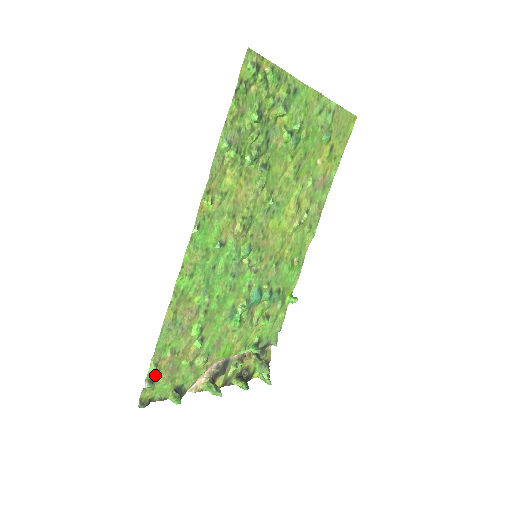
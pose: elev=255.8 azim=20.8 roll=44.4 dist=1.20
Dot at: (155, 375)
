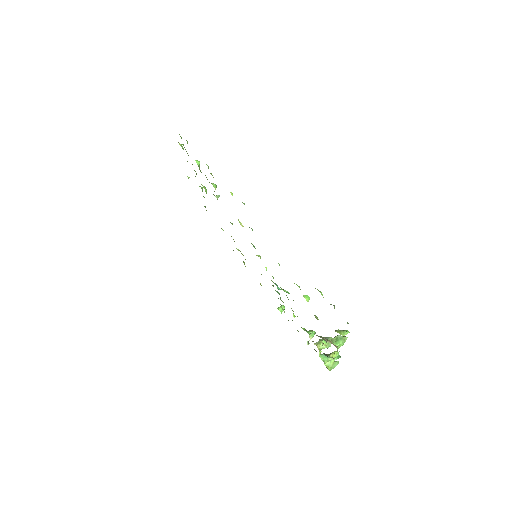
Dot at: occluded
